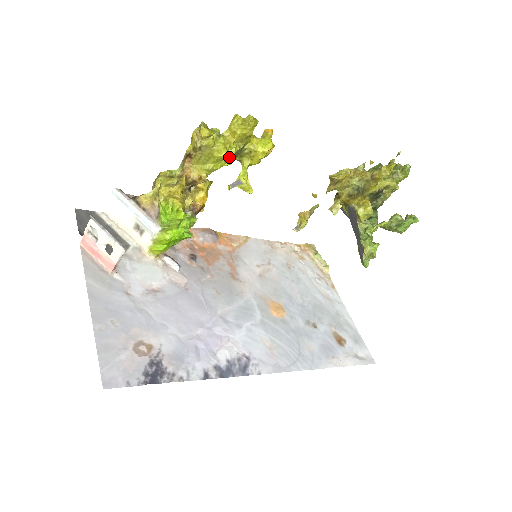
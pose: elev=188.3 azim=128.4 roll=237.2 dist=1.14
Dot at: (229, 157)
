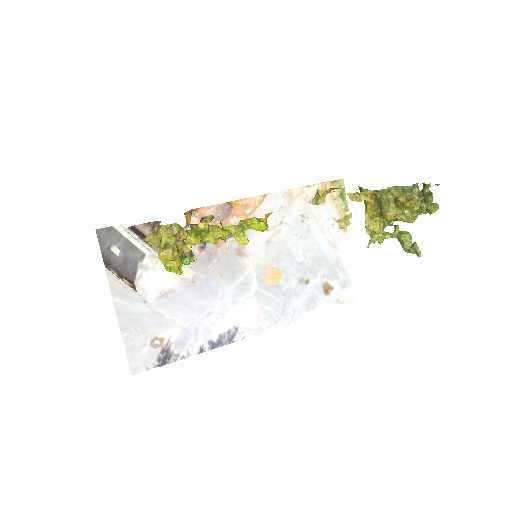
Dot at: (220, 238)
